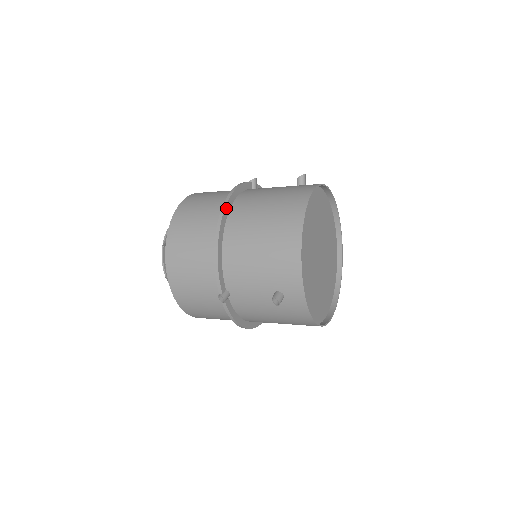
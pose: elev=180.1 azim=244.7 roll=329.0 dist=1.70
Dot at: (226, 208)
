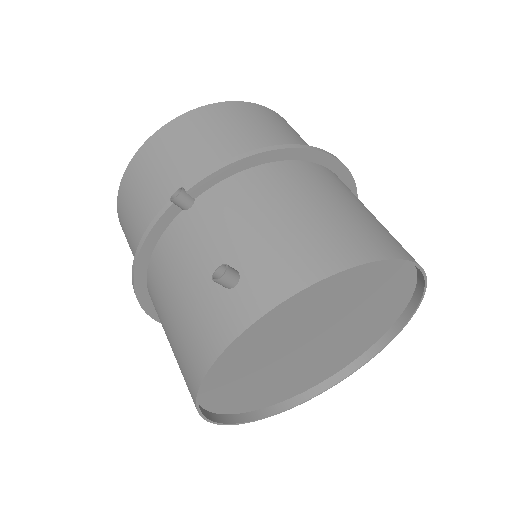
Dot at: (138, 290)
